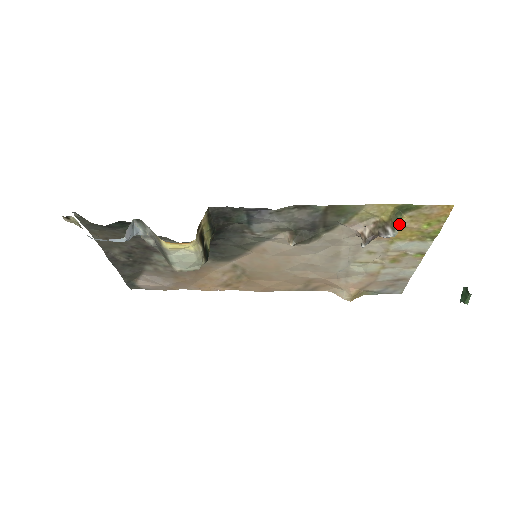
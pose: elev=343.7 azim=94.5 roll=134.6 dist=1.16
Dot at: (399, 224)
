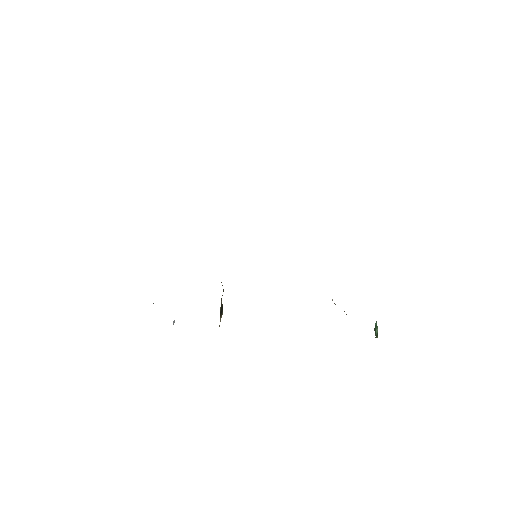
Dot at: occluded
